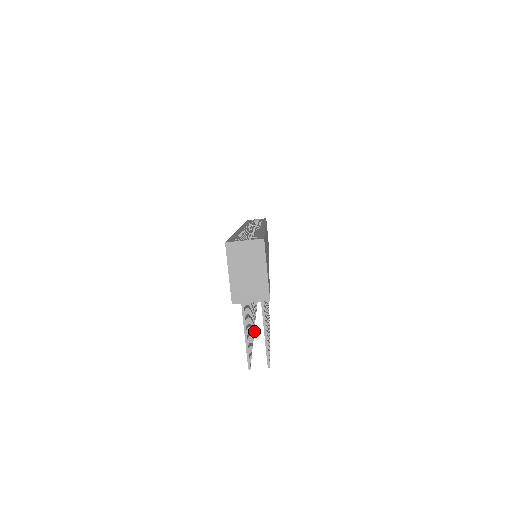
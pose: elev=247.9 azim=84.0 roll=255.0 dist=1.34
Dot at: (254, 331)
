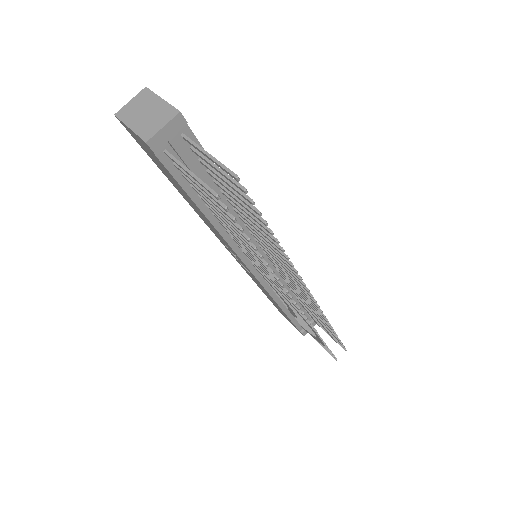
Dot at: (273, 272)
